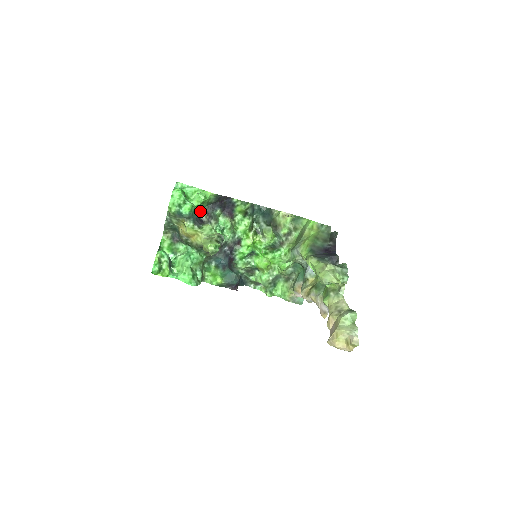
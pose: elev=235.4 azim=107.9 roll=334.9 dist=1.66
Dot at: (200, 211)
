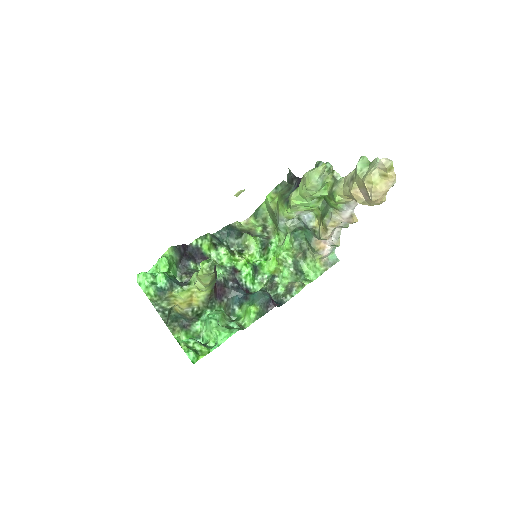
Dot at: (178, 279)
